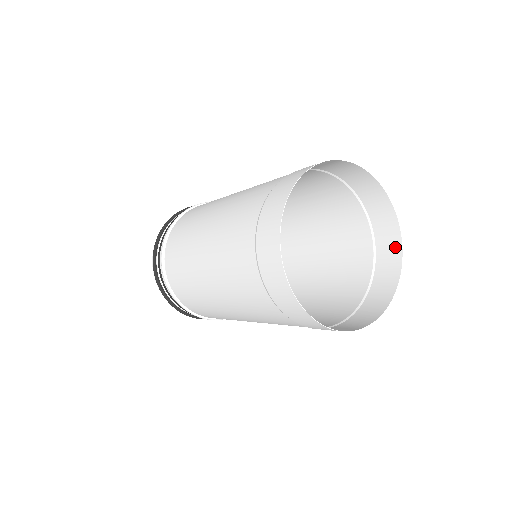
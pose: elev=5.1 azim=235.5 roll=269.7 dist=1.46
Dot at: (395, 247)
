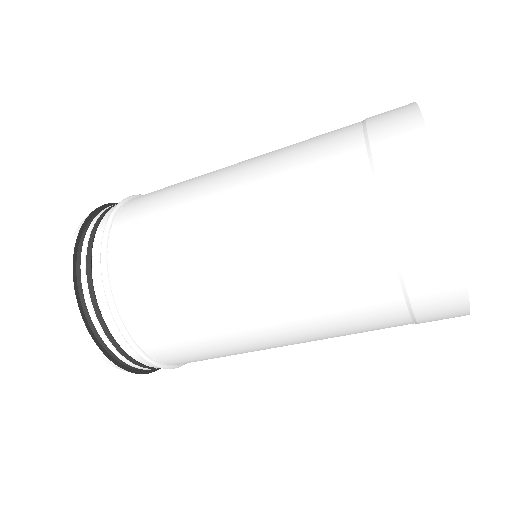
Dot at: occluded
